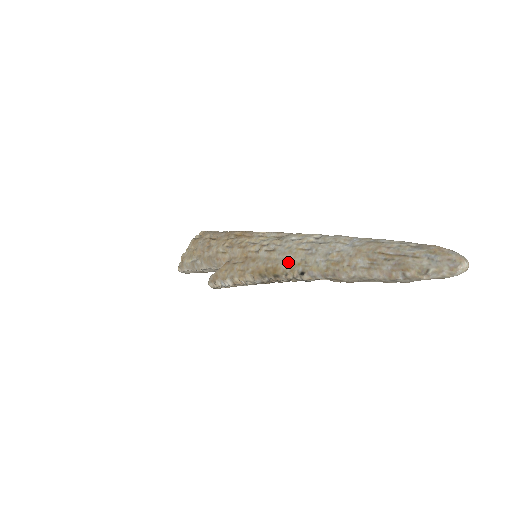
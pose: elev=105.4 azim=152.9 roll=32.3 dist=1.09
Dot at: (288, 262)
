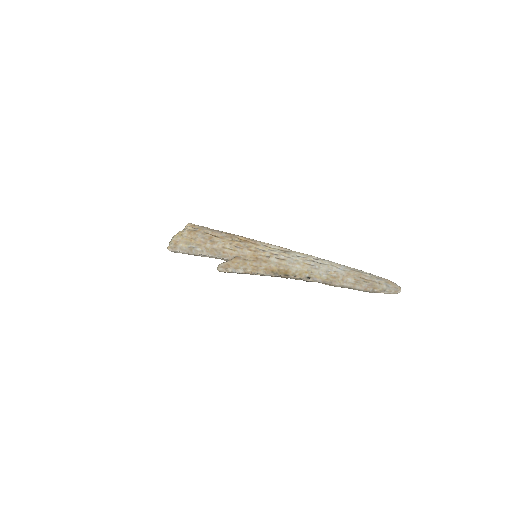
Dot at: (297, 269)
